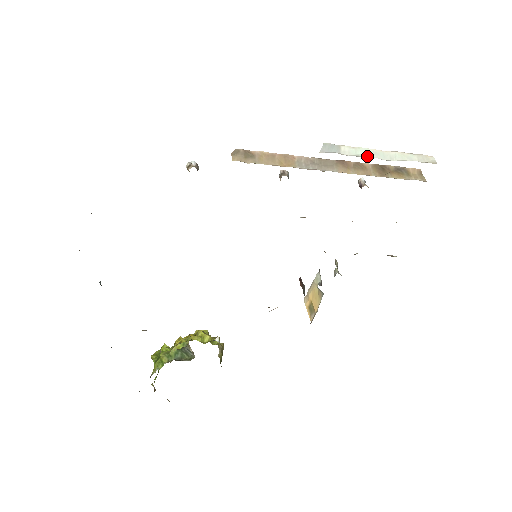
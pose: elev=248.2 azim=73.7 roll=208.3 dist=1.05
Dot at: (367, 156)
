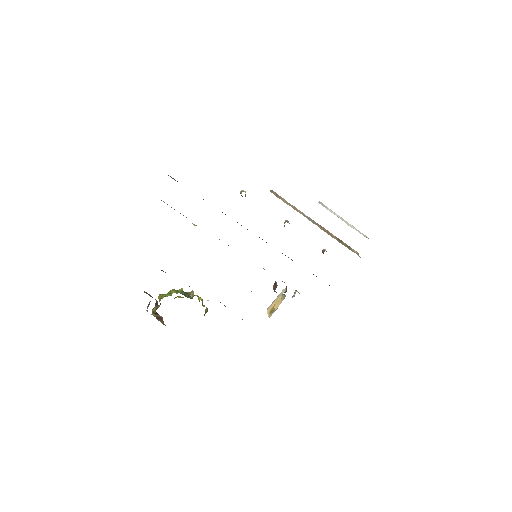
Dot at: (338, 217)
